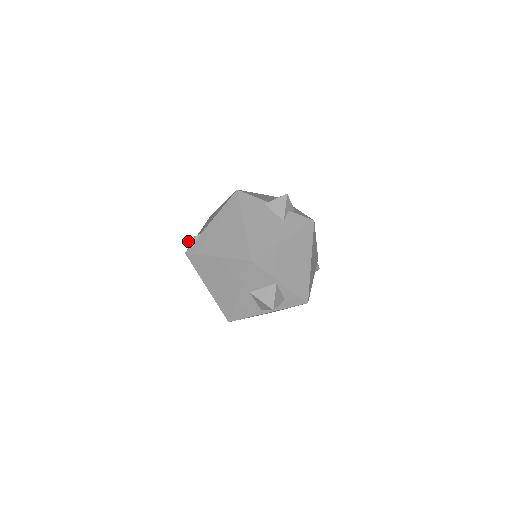
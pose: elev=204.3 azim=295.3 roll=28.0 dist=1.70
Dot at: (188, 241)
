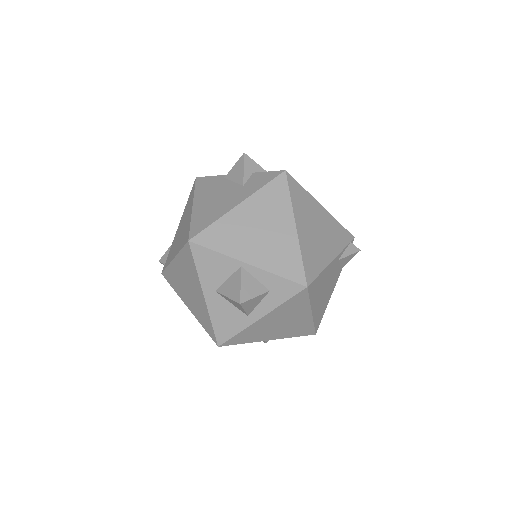
Dot at: (162, 258)
